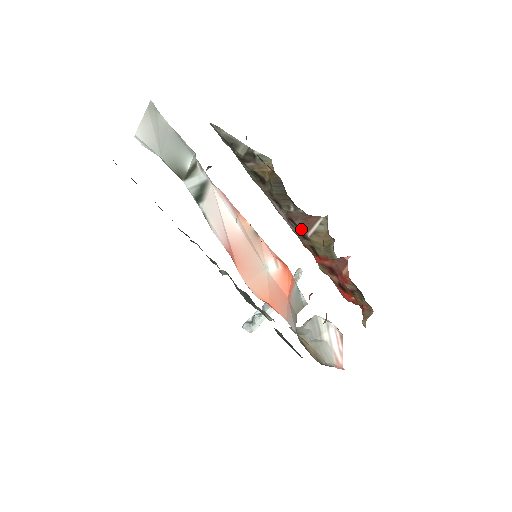
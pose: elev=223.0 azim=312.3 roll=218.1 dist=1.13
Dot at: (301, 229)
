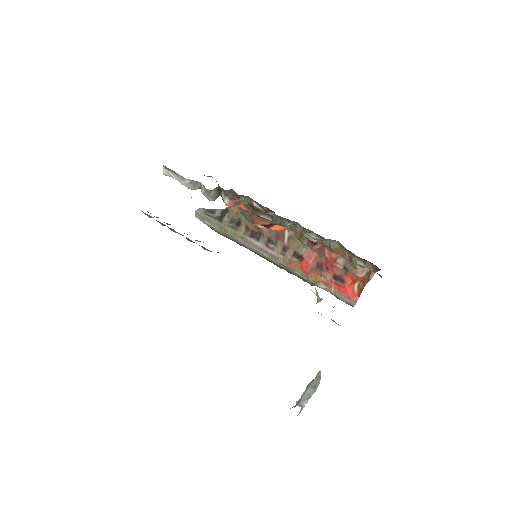
Dot at: (279, 243)
